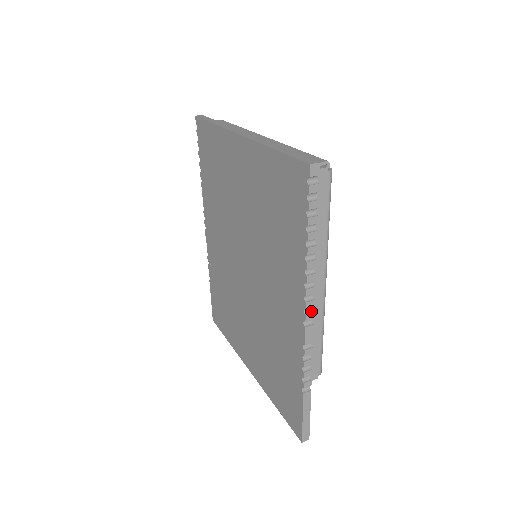
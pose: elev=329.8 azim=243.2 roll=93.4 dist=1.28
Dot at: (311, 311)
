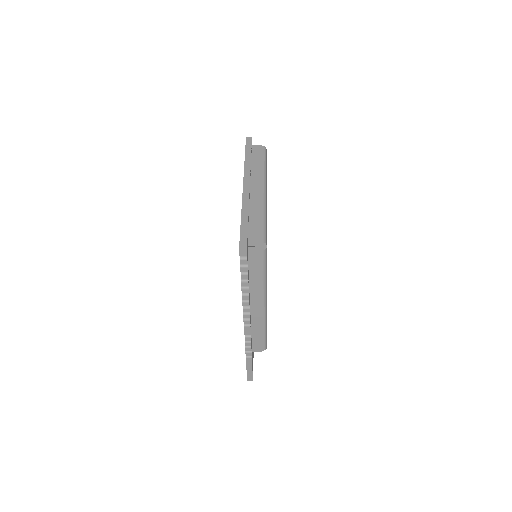
Dot at: (249, 320)
